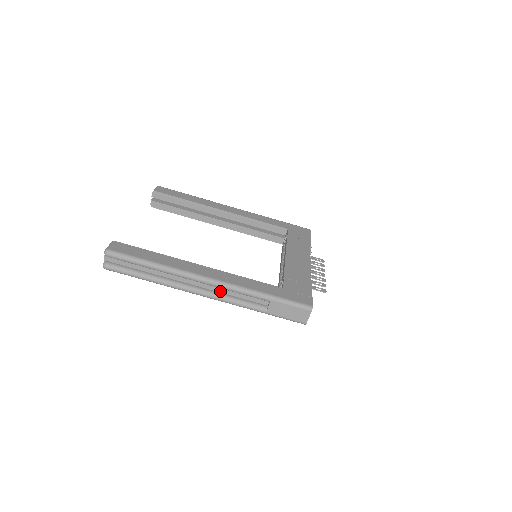
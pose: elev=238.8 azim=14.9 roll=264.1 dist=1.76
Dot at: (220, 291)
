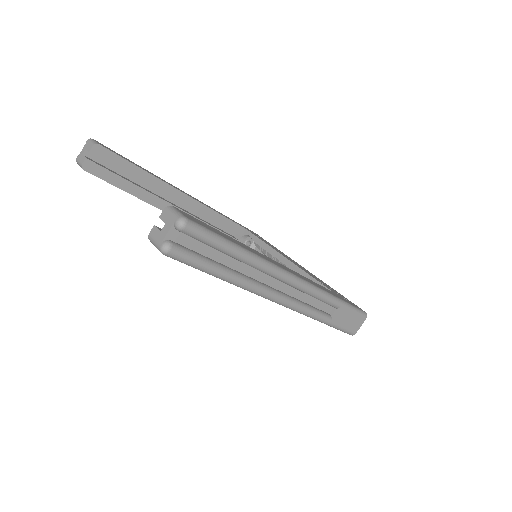
Dot at: (294, 295)
